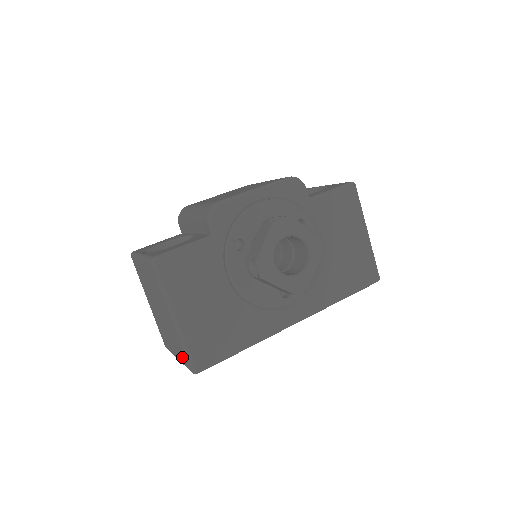
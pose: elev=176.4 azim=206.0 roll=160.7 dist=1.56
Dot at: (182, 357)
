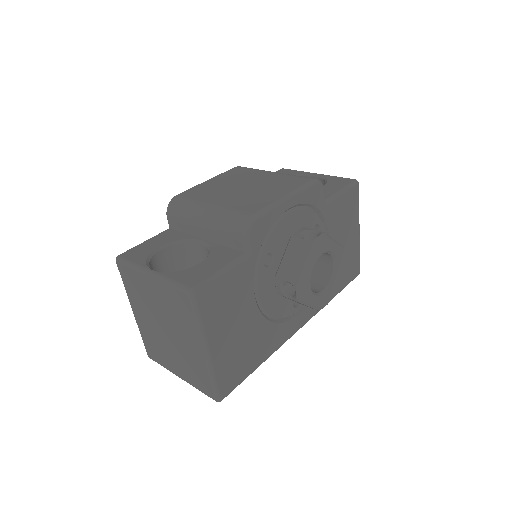
Dot at: (198, 383)
